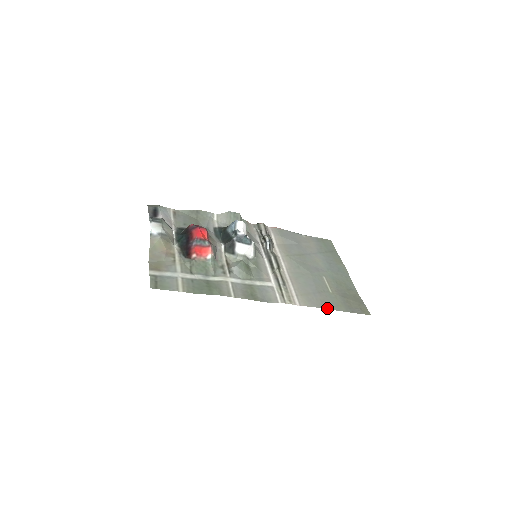
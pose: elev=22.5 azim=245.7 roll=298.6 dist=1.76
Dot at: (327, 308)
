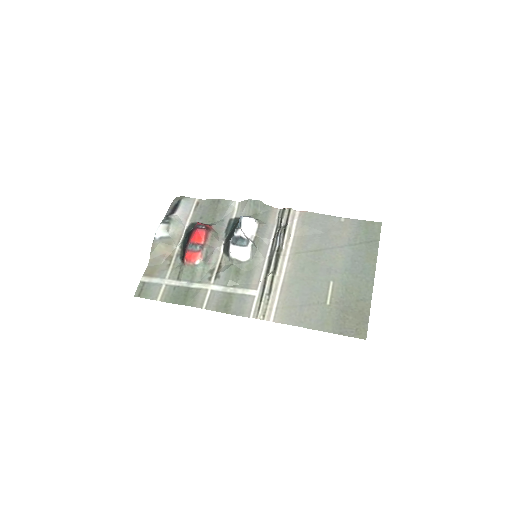
Dot at: (306, 327)
